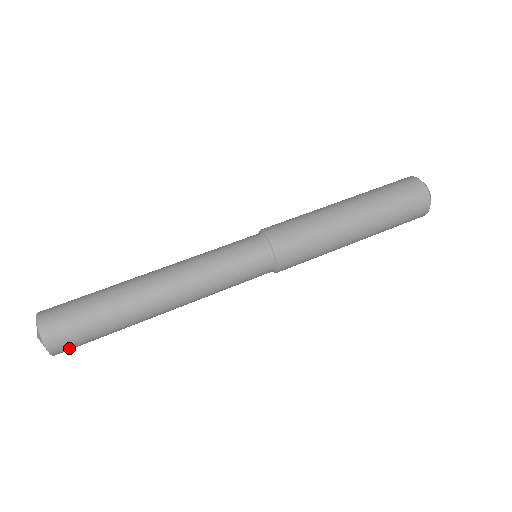
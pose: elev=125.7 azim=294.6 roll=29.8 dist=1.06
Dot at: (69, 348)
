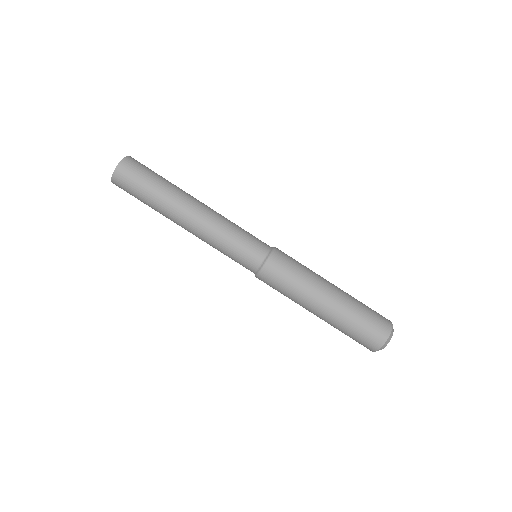
Dot at: occluded
